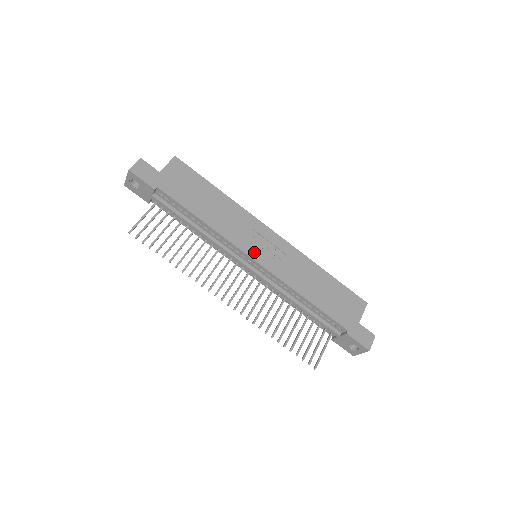
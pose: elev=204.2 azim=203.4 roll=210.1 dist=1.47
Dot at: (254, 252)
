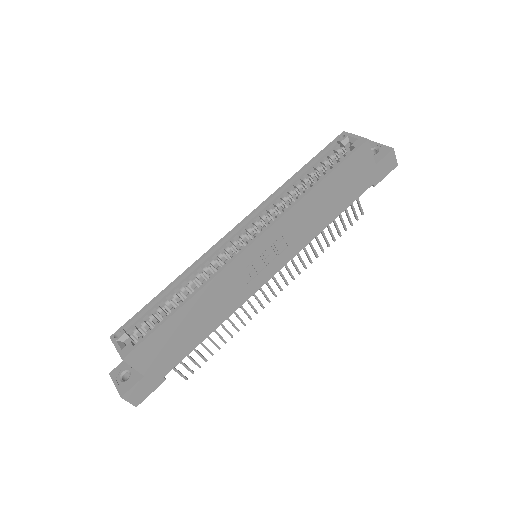
Dot at: (265, 275)
